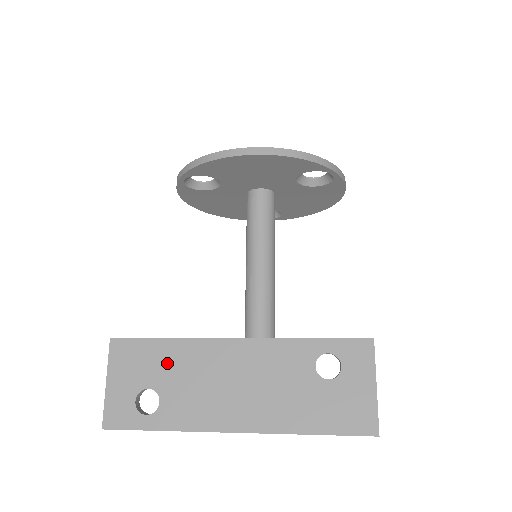
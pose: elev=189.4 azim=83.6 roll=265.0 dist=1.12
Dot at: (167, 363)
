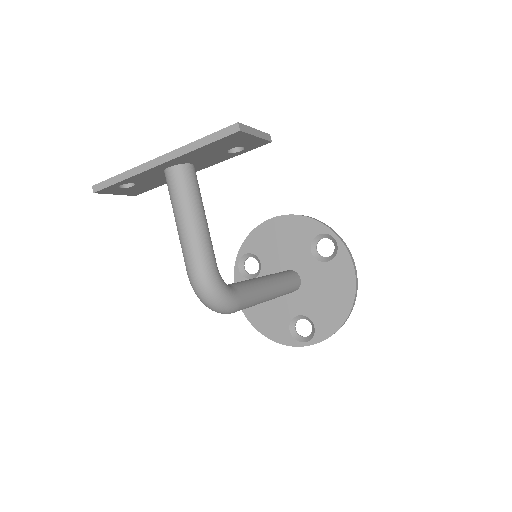
Dot at: occluded
